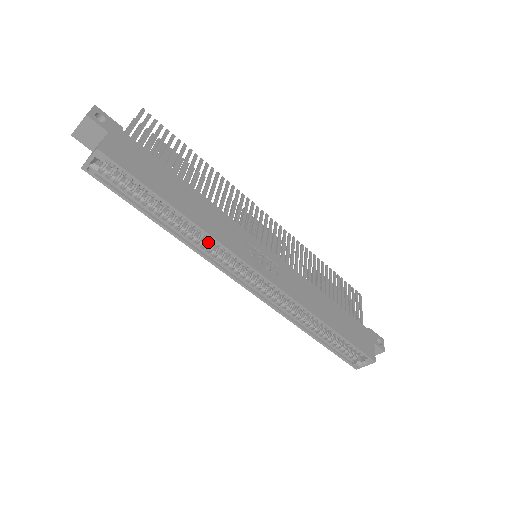
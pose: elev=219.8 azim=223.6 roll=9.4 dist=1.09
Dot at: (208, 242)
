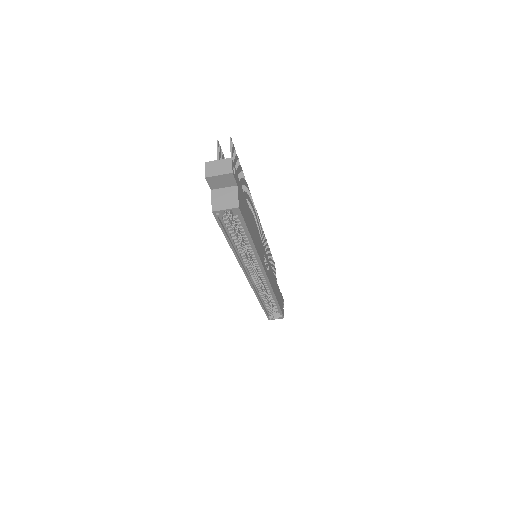
Dot at: (247, 255)
